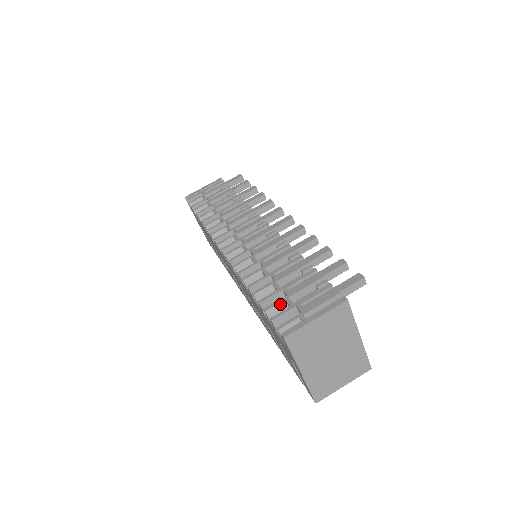
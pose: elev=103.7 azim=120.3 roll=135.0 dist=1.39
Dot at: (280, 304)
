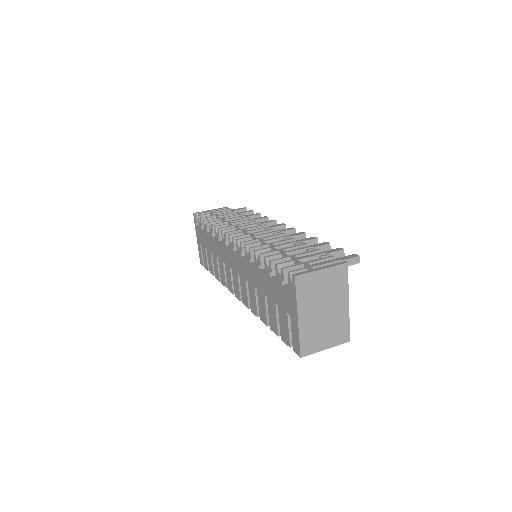
Dot at: (289, 263)
